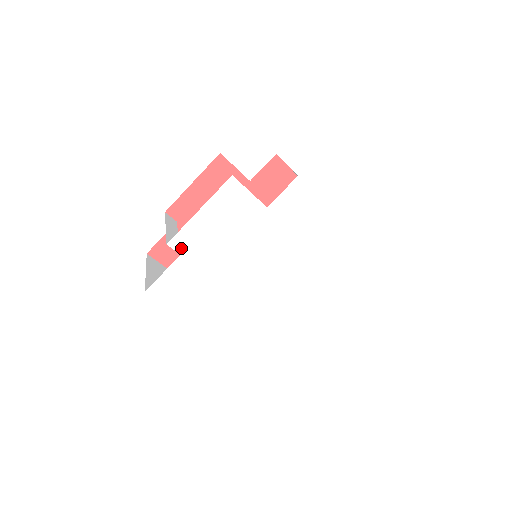
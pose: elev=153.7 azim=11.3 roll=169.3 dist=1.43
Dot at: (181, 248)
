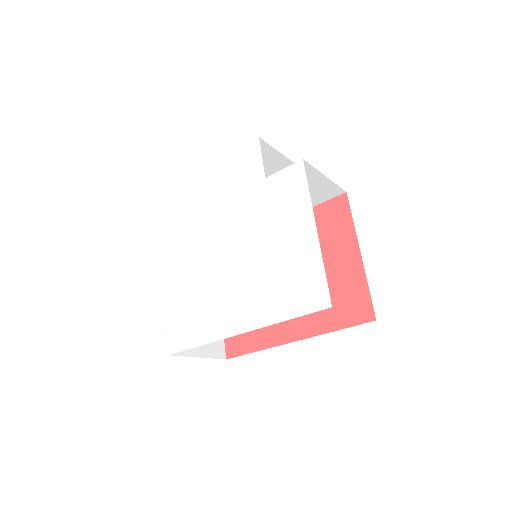
Dot at: (198, 184)
